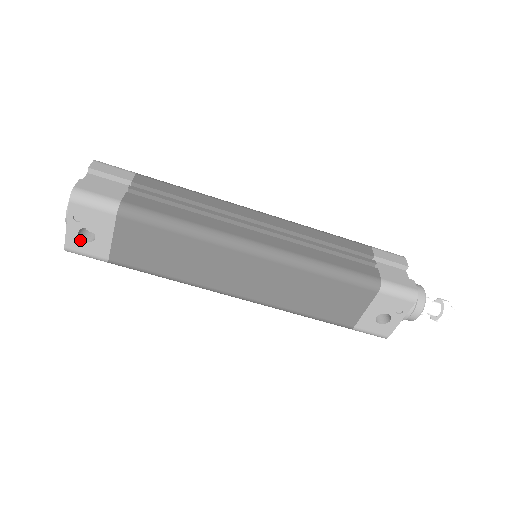
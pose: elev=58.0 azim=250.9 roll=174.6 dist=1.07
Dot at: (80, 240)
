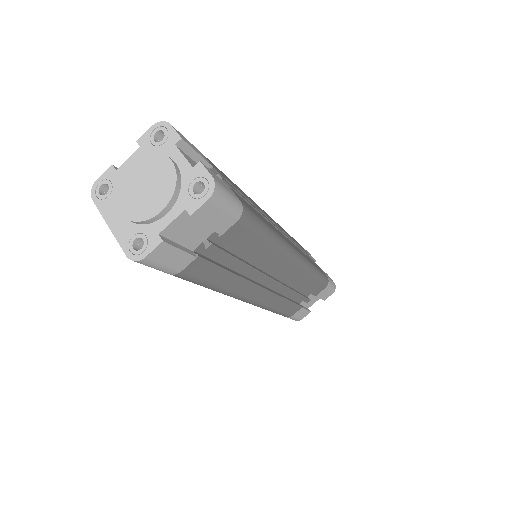
Dot at: occluded
